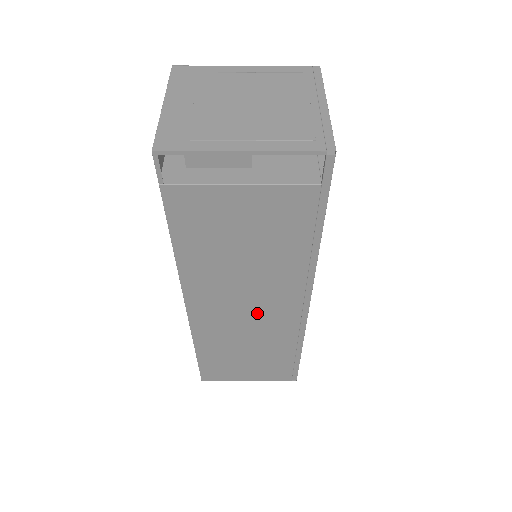
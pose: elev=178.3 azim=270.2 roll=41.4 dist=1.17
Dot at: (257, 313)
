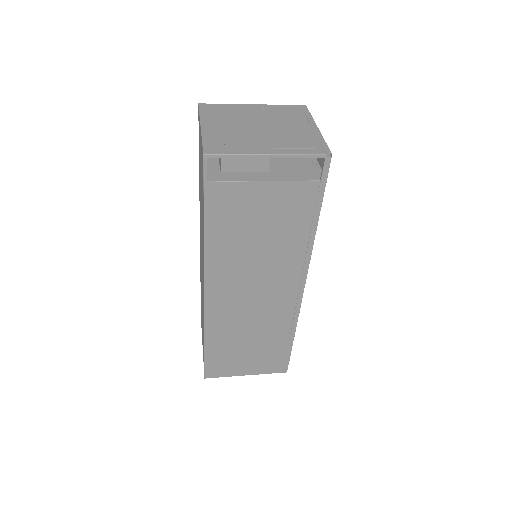
Dot at: (262, 300)
